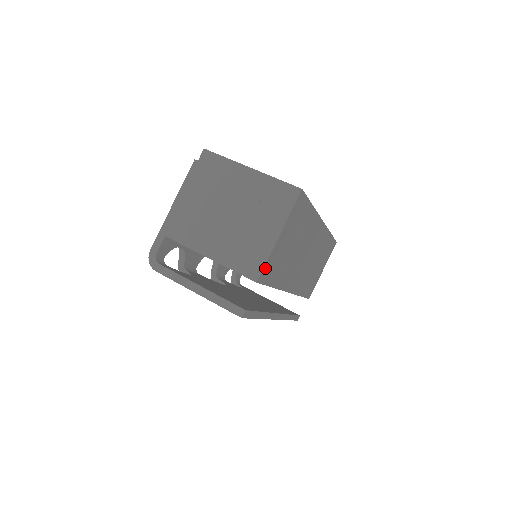
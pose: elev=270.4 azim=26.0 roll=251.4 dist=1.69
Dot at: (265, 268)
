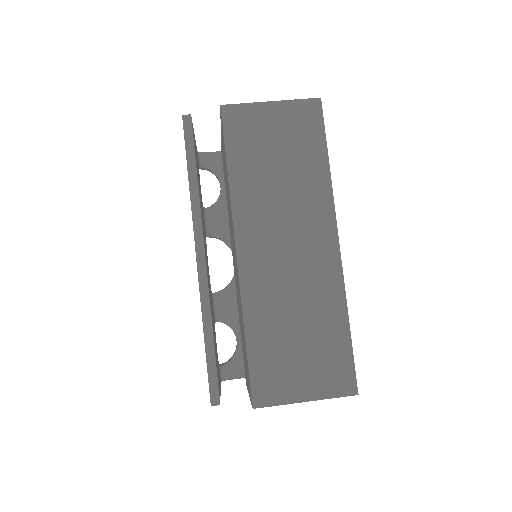
Dot at: (237, 109)
